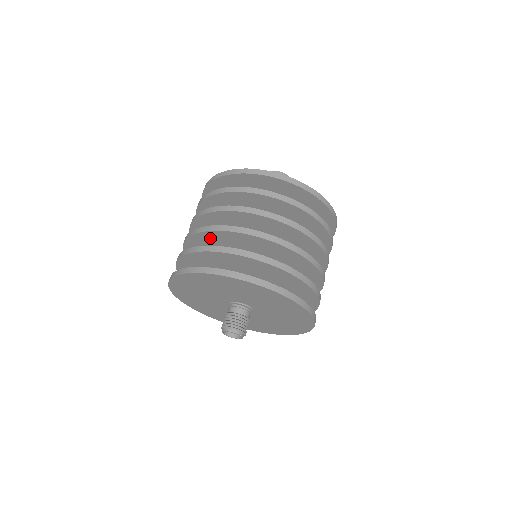
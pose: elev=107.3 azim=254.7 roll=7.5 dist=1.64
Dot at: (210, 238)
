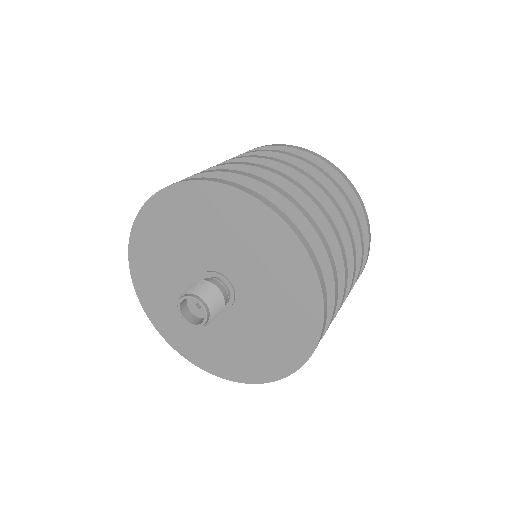
Dot at: occluded
